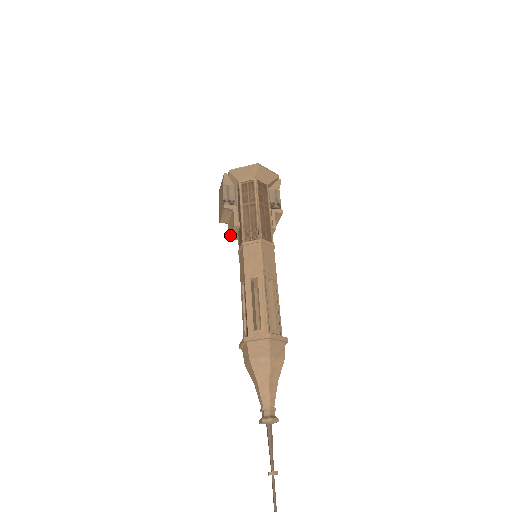
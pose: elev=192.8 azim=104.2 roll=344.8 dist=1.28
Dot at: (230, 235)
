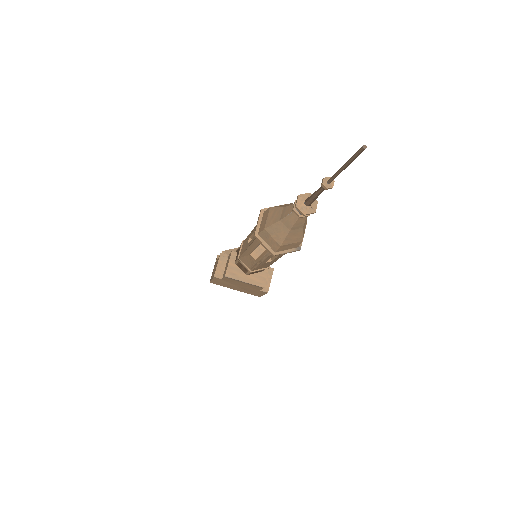
Dot at: (227, 268)
